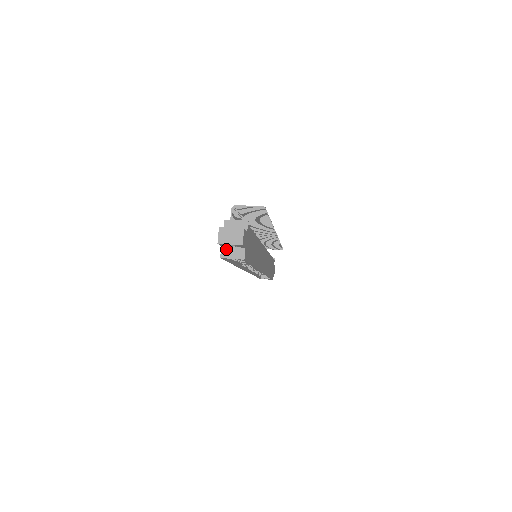
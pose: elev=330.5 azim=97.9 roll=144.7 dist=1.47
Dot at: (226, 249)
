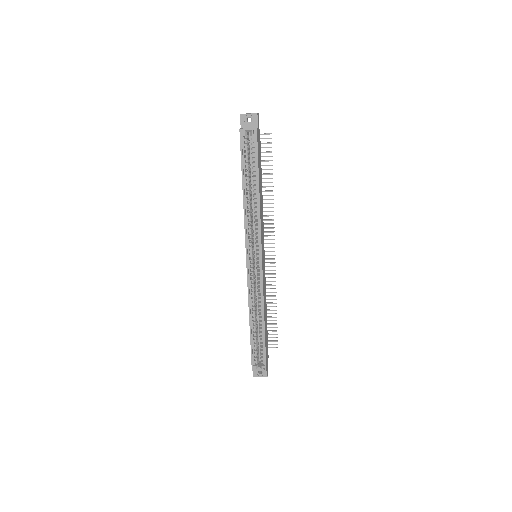
Dot at: occluded
